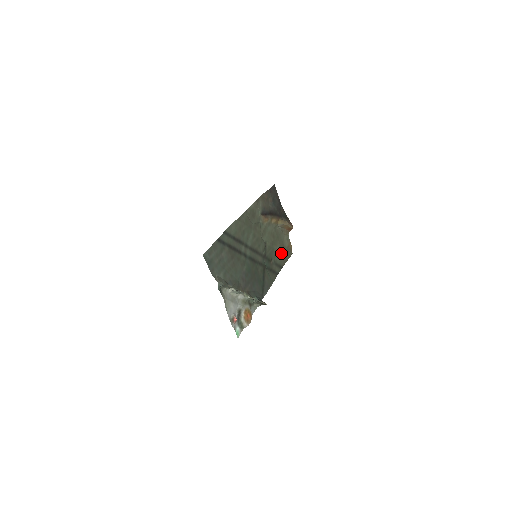
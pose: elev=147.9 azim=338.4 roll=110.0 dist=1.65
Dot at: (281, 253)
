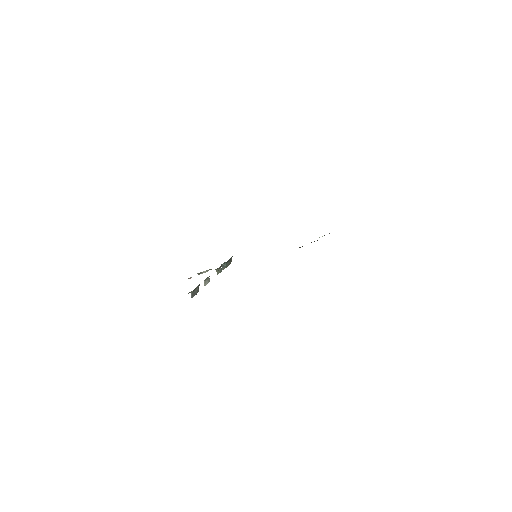
Dot at: occluded
